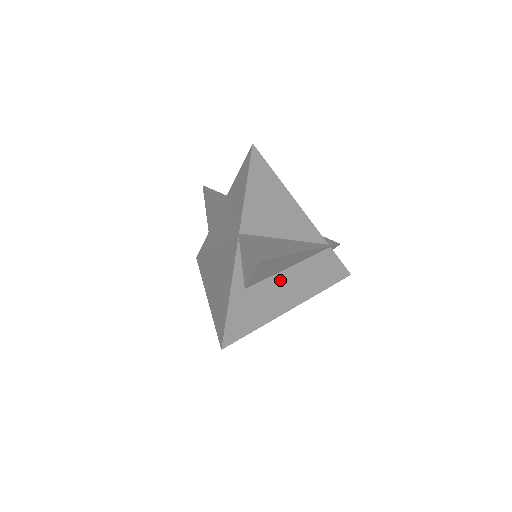
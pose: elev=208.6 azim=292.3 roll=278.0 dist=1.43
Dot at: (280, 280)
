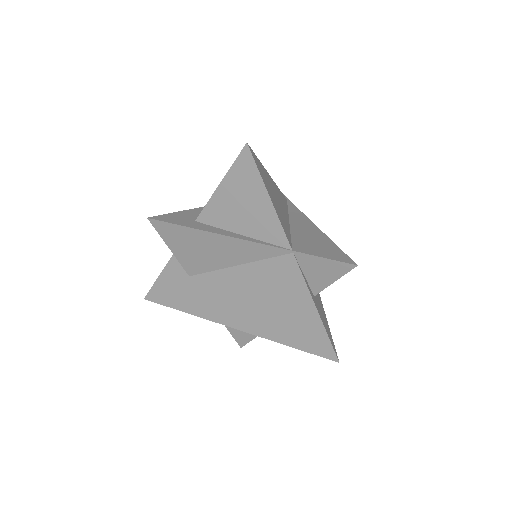
Dot at: occluded
